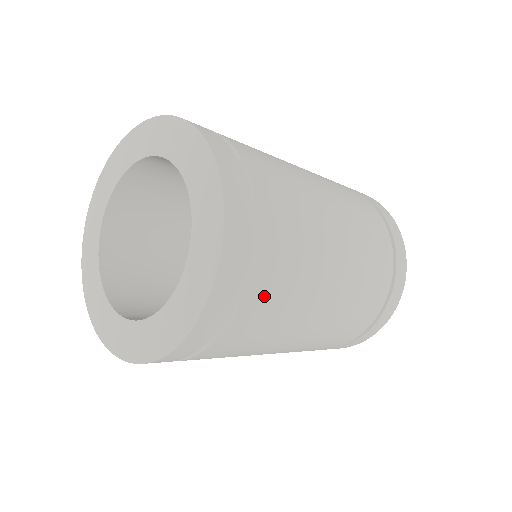
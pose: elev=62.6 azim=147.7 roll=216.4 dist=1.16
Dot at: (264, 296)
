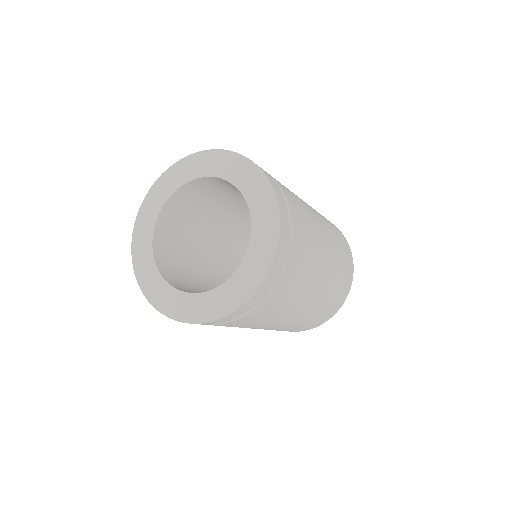
Dot at: (299, 229)
